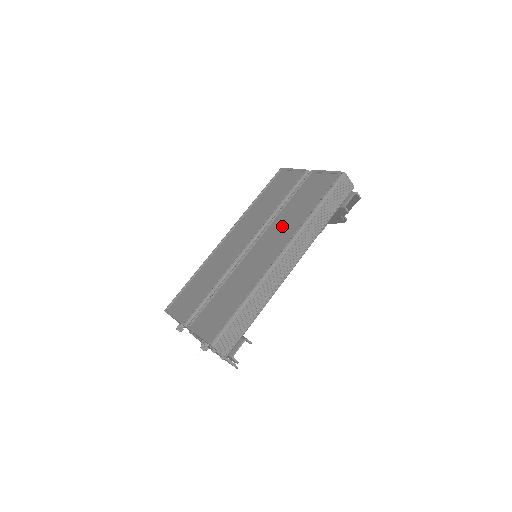
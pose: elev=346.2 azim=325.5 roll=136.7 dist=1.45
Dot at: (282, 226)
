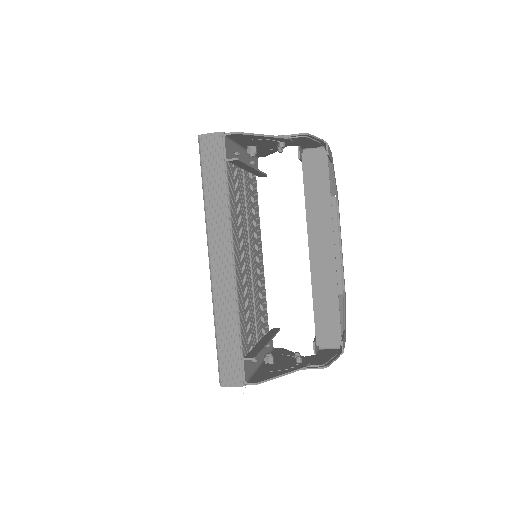
Dot at: occluded
